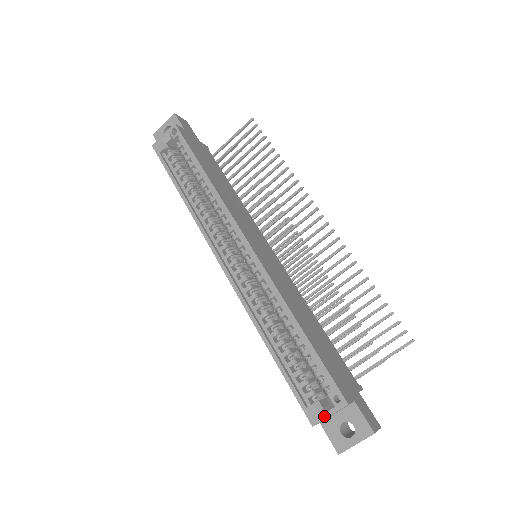
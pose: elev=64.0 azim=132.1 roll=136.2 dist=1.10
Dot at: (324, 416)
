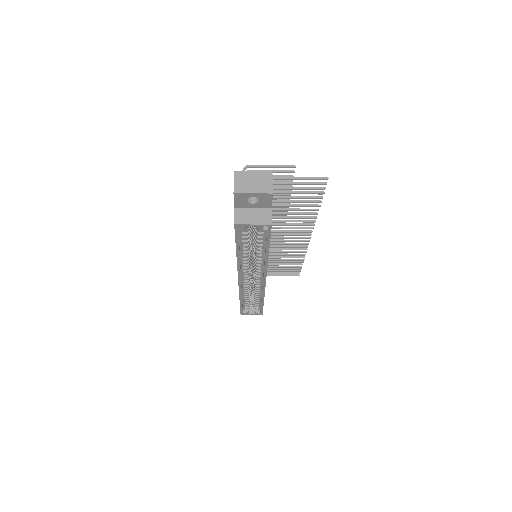
Dot at: occluded
